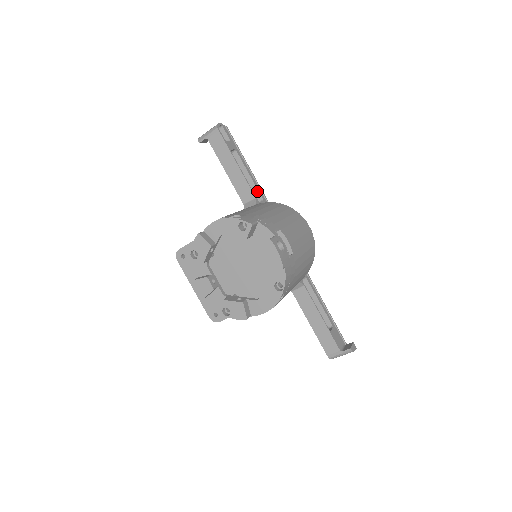
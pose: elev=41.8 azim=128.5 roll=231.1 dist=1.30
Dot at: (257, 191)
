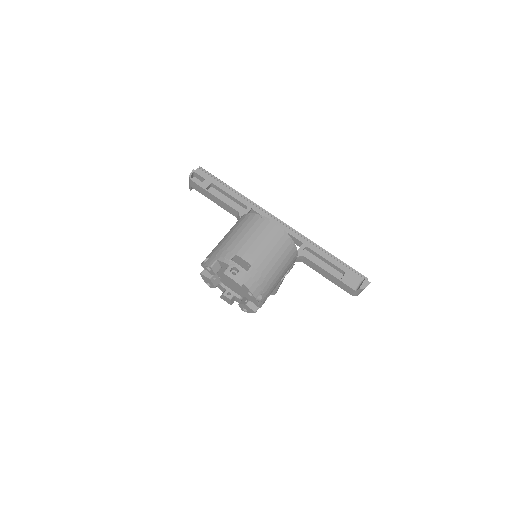
Dot at: (241, 203)
